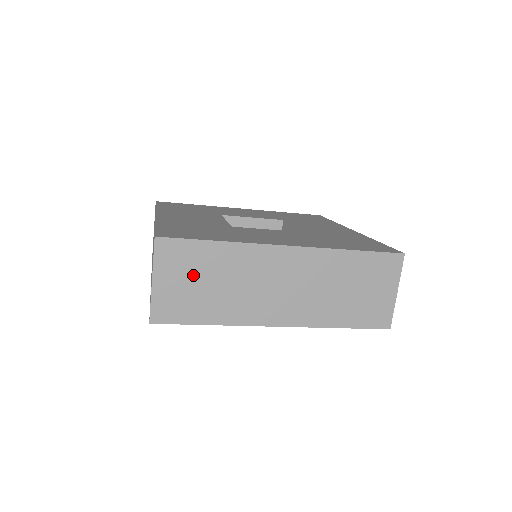
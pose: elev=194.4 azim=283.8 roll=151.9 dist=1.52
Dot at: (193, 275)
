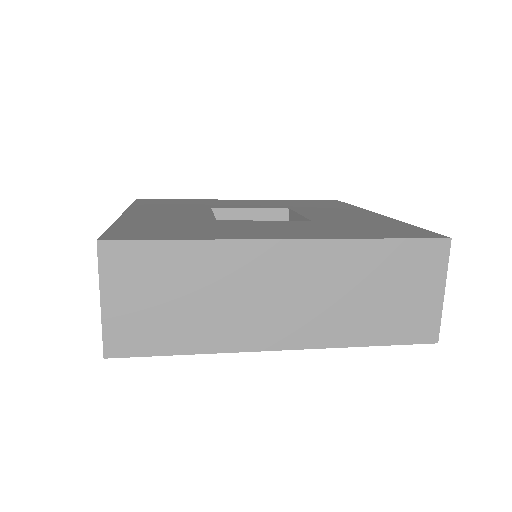
Dot at: (156, 289)
